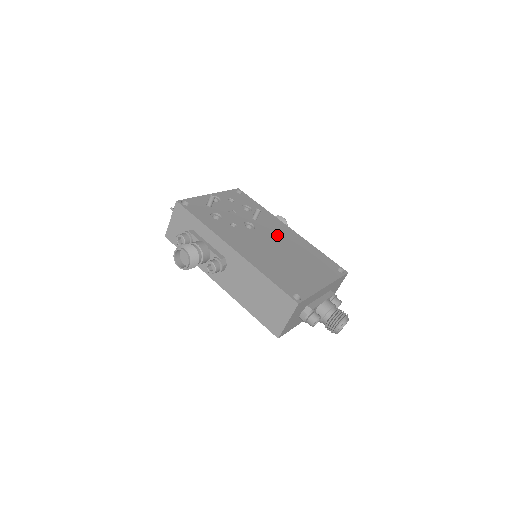
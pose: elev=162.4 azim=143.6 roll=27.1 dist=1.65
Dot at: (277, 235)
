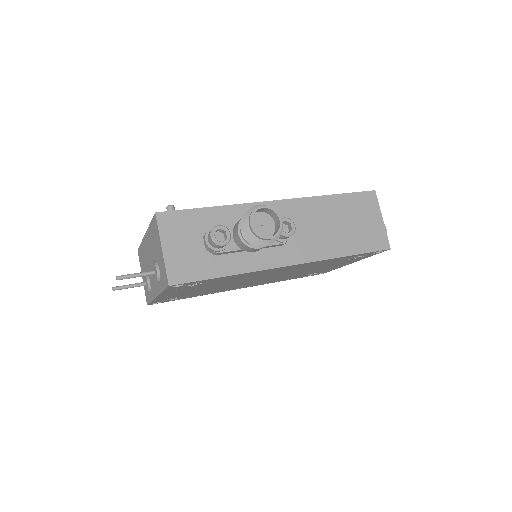
Dot at: occluded
